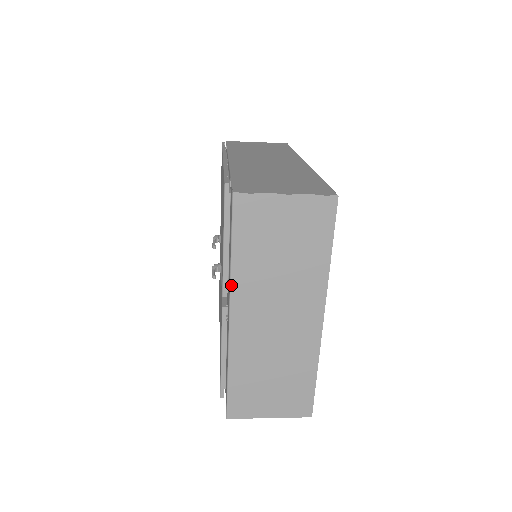
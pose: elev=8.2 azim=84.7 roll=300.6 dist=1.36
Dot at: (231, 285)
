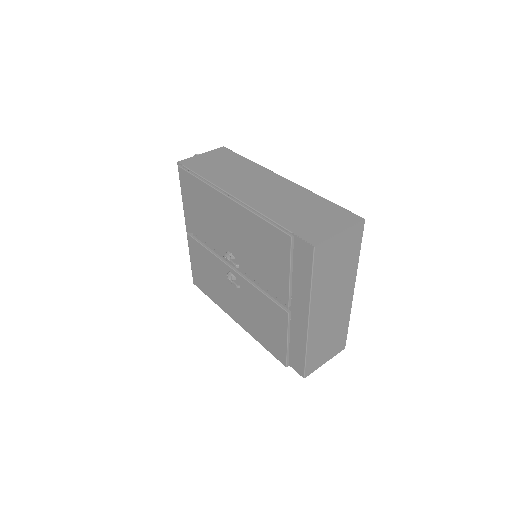
Dot at: (311, 301)
